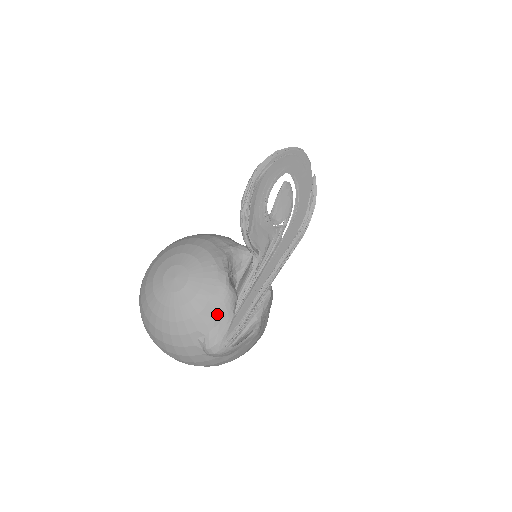
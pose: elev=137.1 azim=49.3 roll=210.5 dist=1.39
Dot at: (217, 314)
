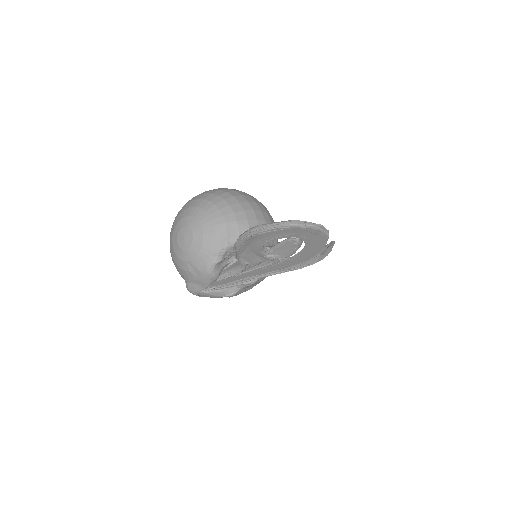
Dot at: (197, 279)
